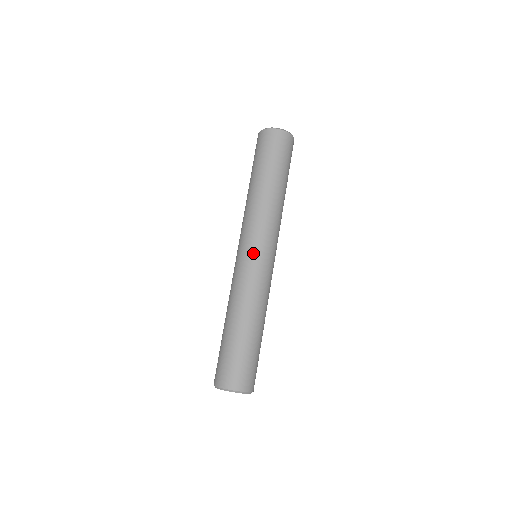
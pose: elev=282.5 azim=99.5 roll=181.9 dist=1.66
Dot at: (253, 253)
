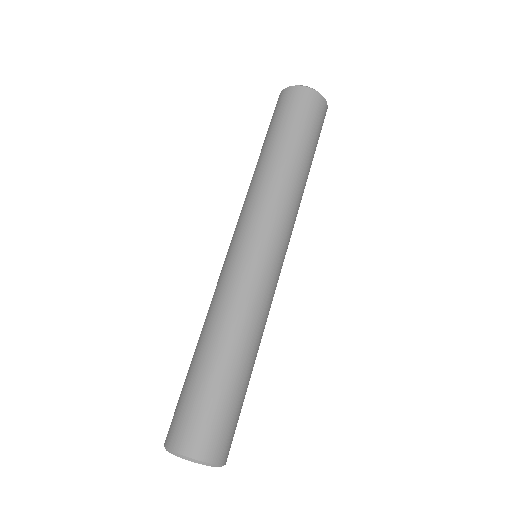
Dot at: (248, 246)
